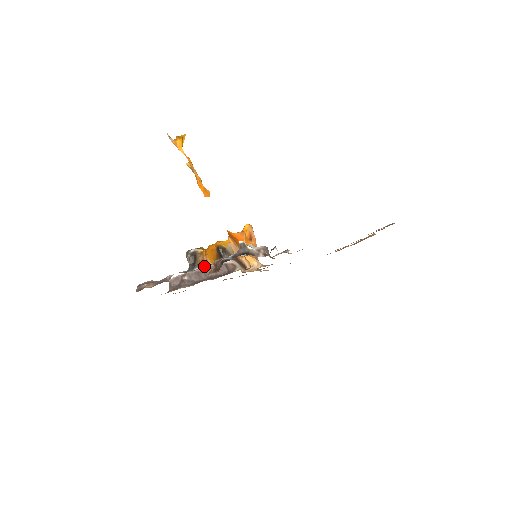
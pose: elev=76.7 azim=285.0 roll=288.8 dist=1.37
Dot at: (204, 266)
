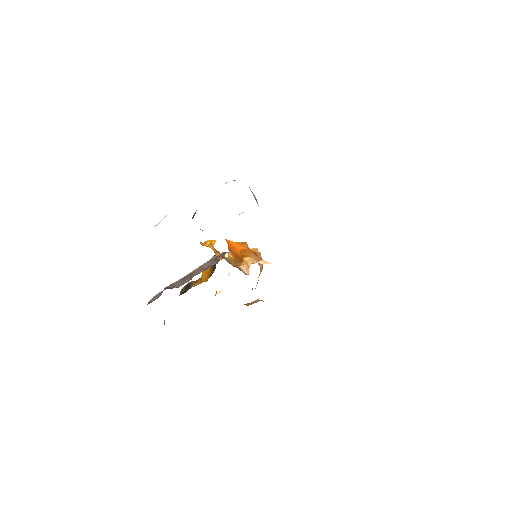
Dot at: (195, 284)
